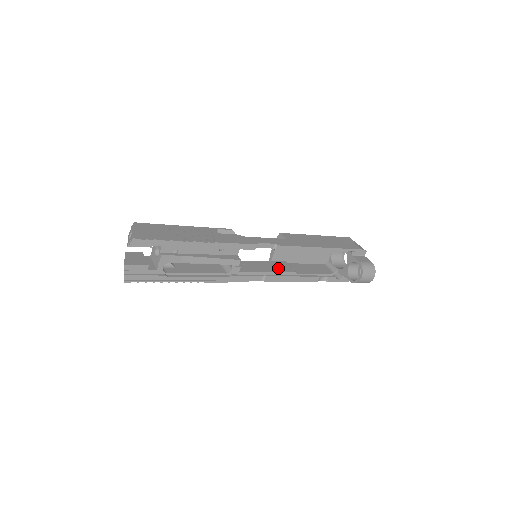
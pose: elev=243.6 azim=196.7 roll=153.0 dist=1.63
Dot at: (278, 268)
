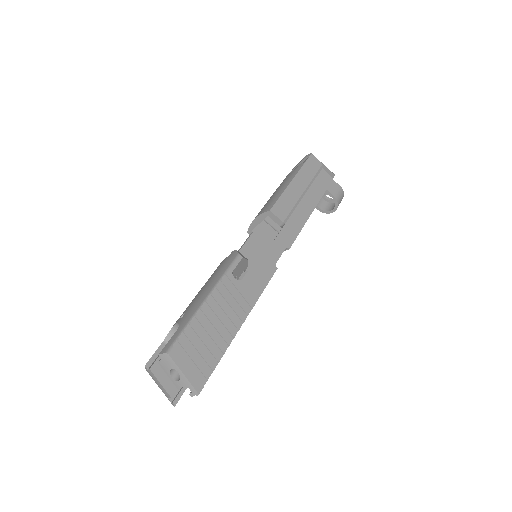
Dot at: (265, 241)
